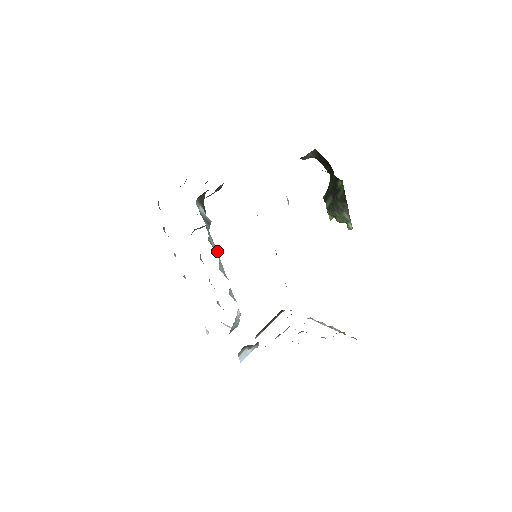
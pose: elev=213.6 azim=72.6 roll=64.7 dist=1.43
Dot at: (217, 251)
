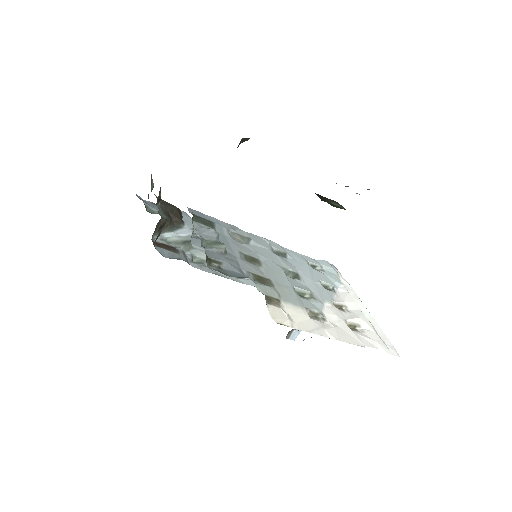
Dot at: occluded
